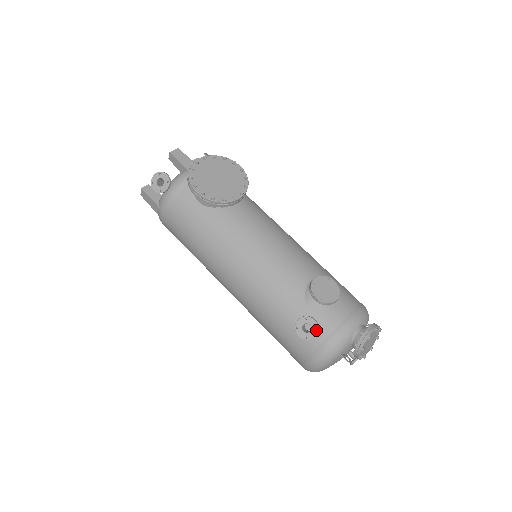
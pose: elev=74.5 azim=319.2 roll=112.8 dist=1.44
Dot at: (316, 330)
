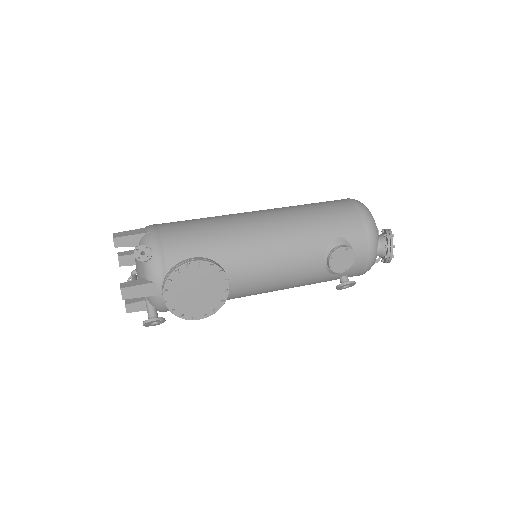
Dot at: (354, 284)
